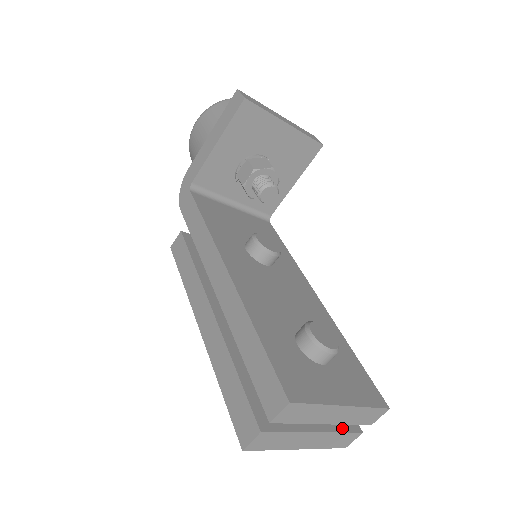
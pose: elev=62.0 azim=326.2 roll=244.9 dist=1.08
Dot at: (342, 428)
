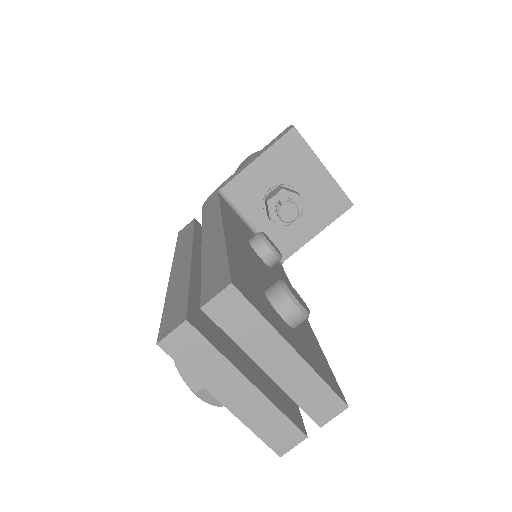
Dot at: (283, 410)
